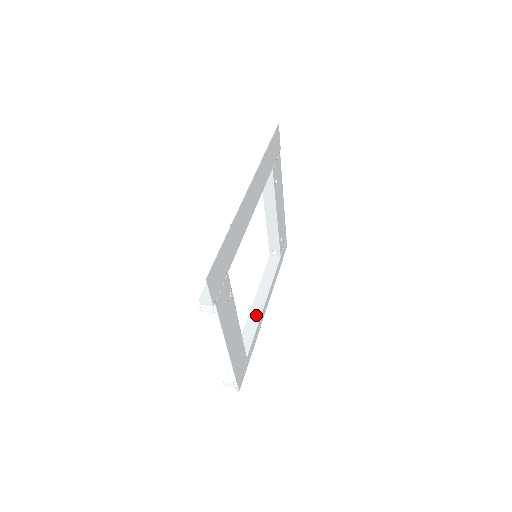
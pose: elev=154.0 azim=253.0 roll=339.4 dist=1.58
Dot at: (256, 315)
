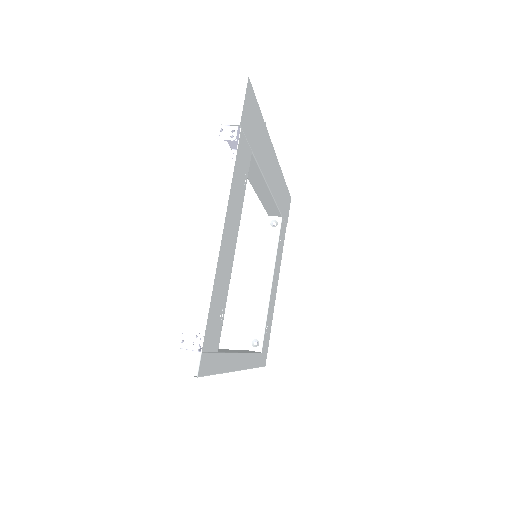
Dot at: occluded
